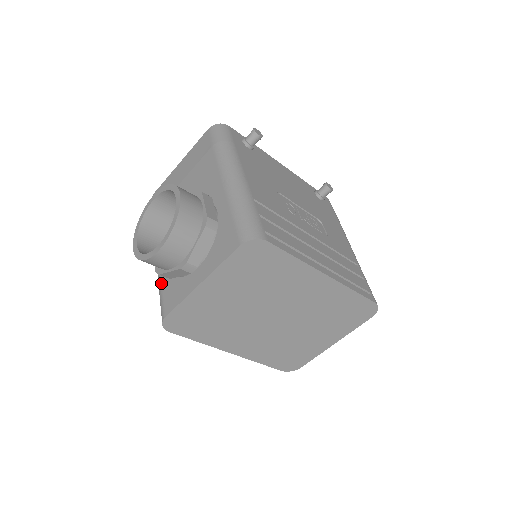
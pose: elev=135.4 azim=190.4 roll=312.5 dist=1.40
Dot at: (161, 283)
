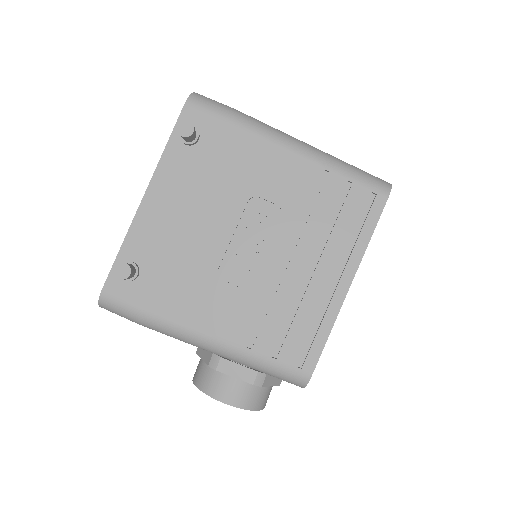
Dot at: occluded
